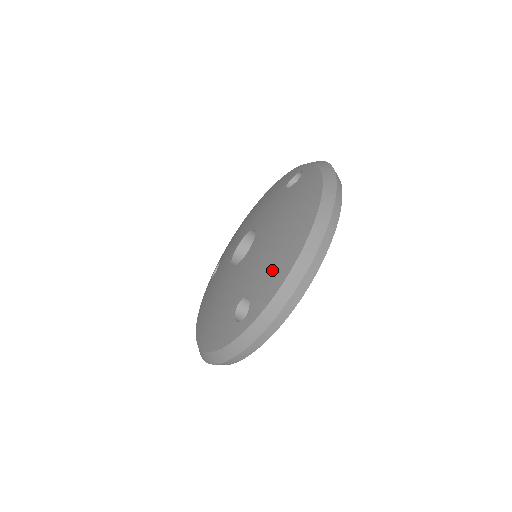
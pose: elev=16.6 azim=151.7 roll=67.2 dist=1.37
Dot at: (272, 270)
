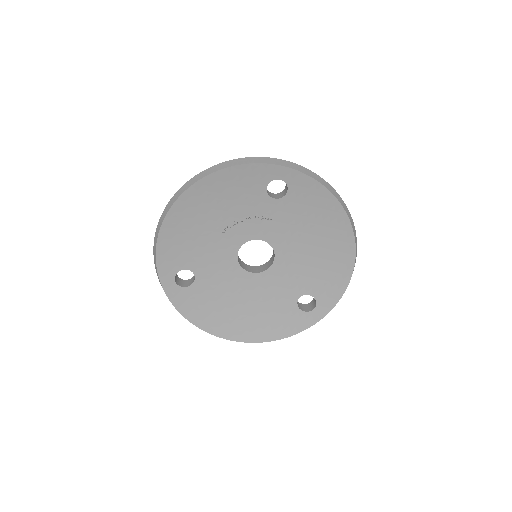
Dot at: occluded
